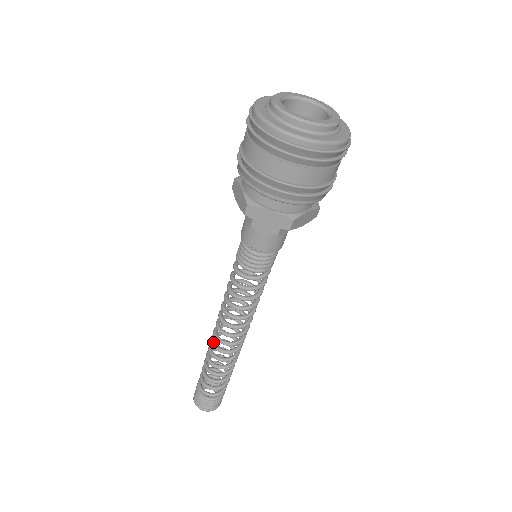
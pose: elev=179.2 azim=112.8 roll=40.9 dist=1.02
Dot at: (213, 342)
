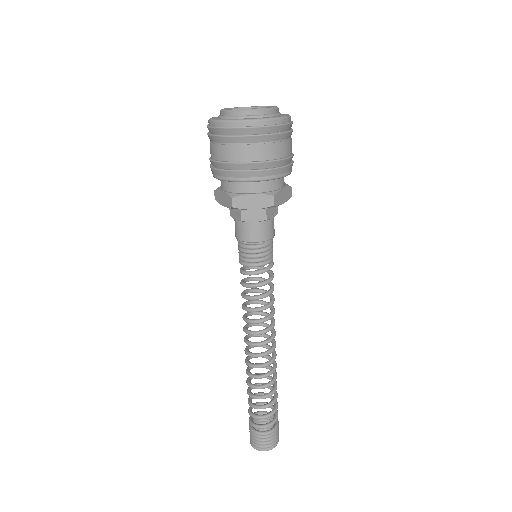
Dot at: (248, 356)
